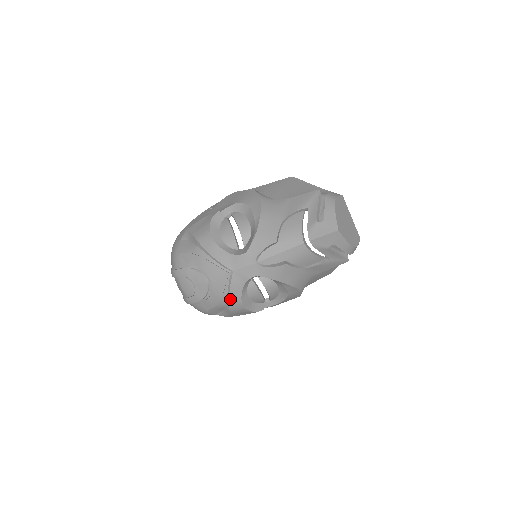
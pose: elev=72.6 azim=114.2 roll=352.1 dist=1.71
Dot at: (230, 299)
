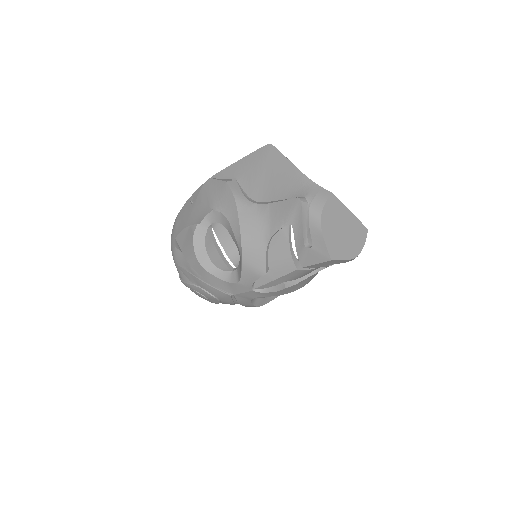
Dot at: occluded
